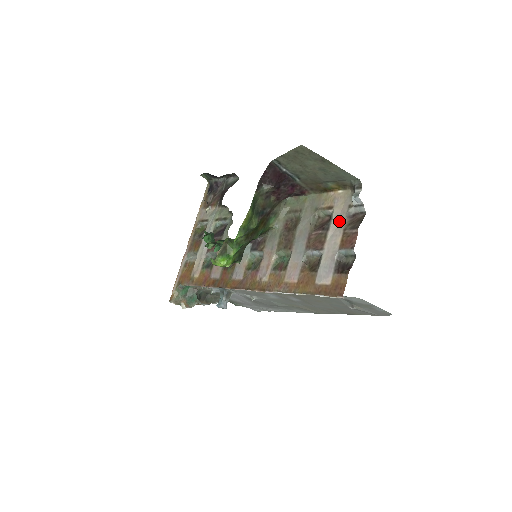
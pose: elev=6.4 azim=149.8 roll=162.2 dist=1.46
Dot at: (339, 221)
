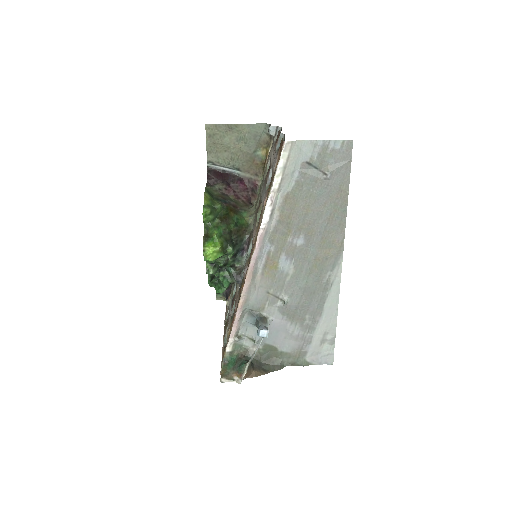
Dot at: (273, 150)
